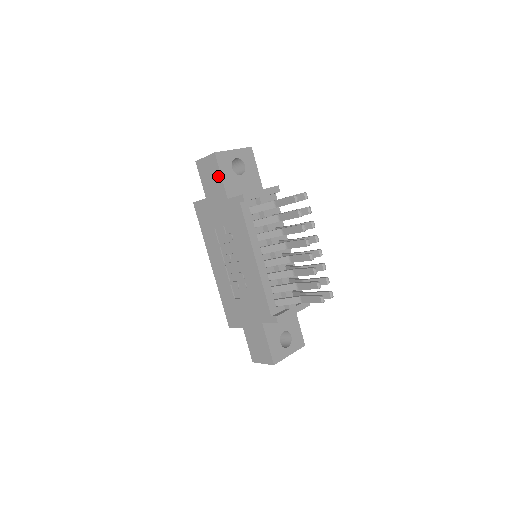
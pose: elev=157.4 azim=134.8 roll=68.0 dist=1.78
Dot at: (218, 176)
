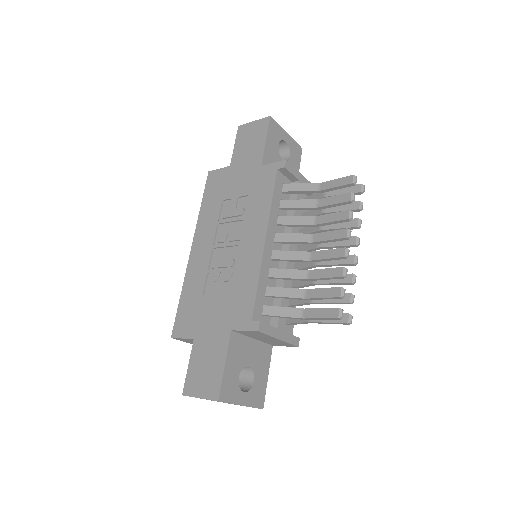
Dot at: (261, 140)
